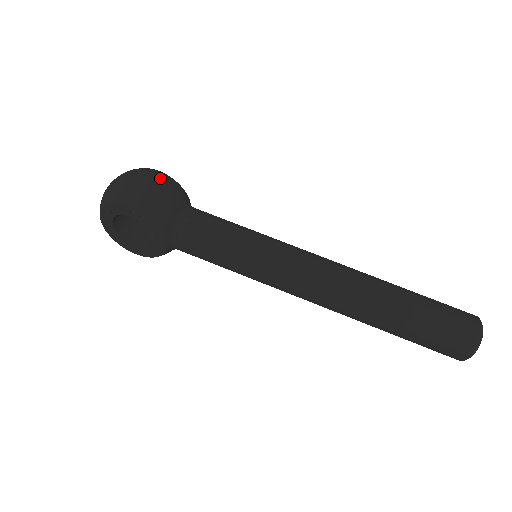
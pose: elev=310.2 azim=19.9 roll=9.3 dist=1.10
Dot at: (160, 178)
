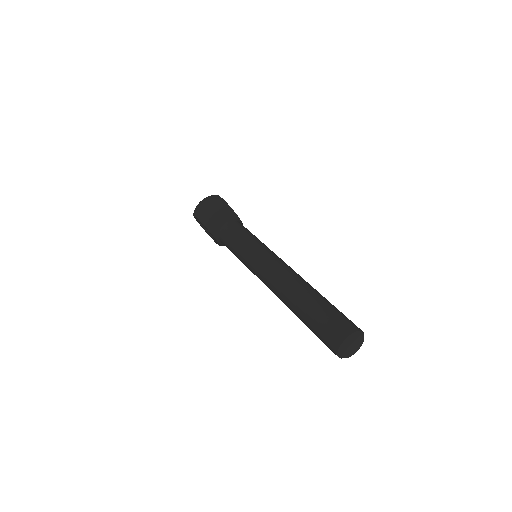
Dot at: (216, 203)
